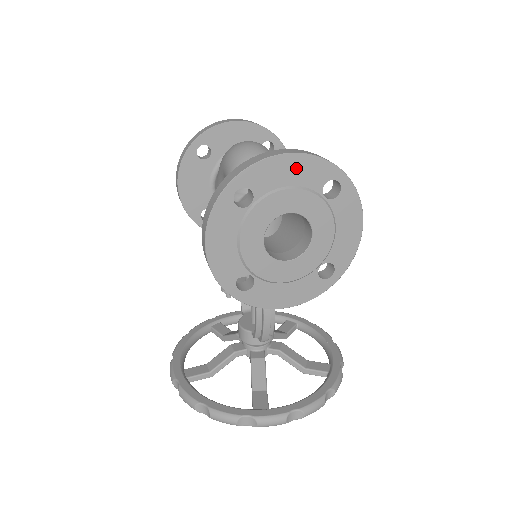
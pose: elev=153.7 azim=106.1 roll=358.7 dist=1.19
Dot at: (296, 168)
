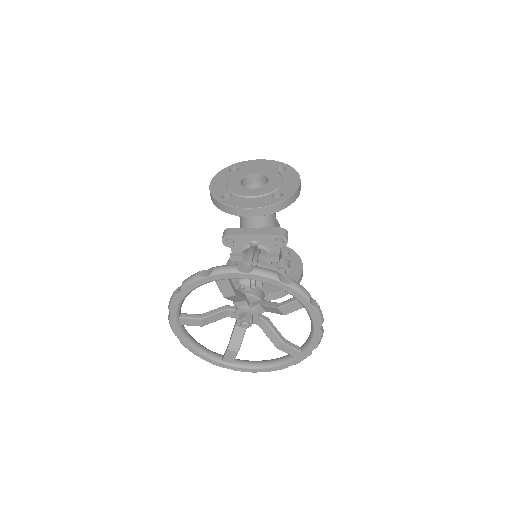
Dot at: (262, 163)
